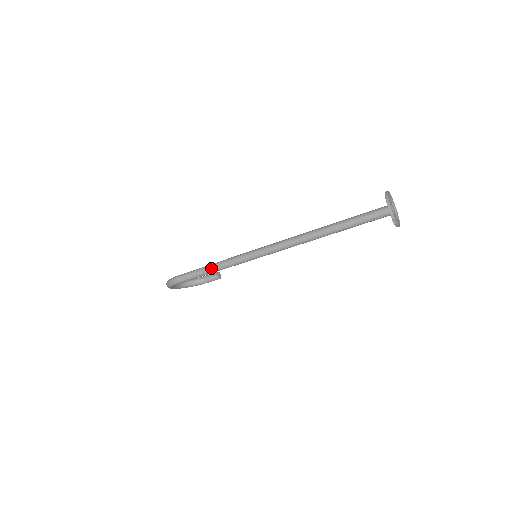
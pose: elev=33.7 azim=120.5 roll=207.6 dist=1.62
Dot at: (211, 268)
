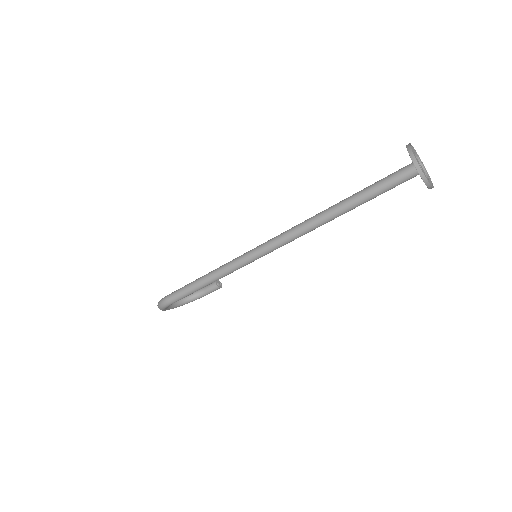
Dot at: (204, 280)
